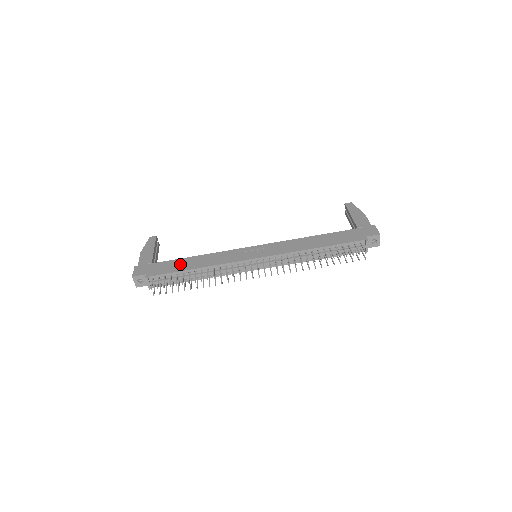
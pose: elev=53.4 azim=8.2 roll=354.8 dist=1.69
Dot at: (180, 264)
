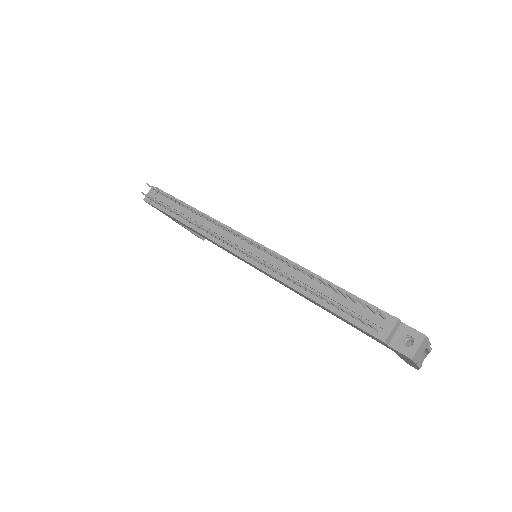
Dot at: occluded
